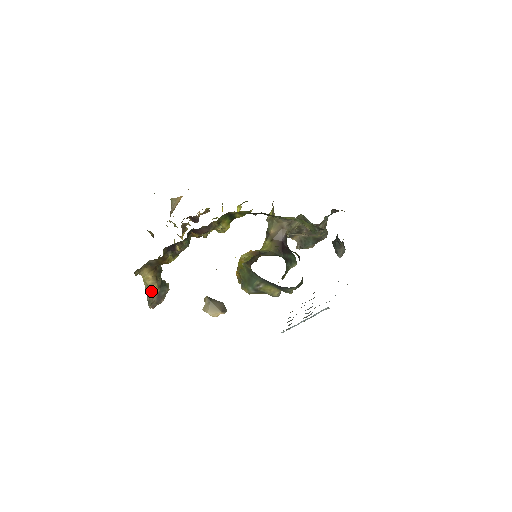
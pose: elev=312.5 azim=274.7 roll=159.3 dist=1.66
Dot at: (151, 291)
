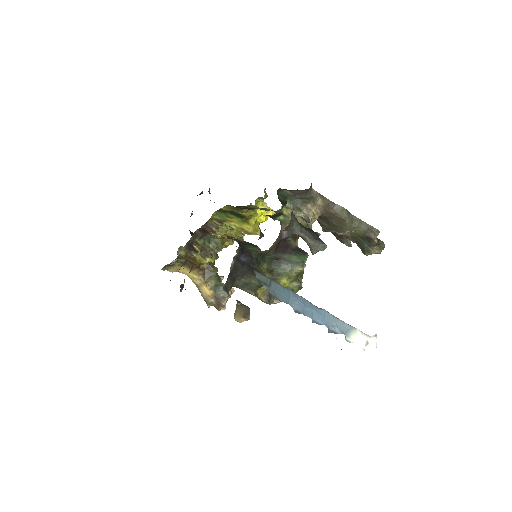
Dot at: (204, 291)
